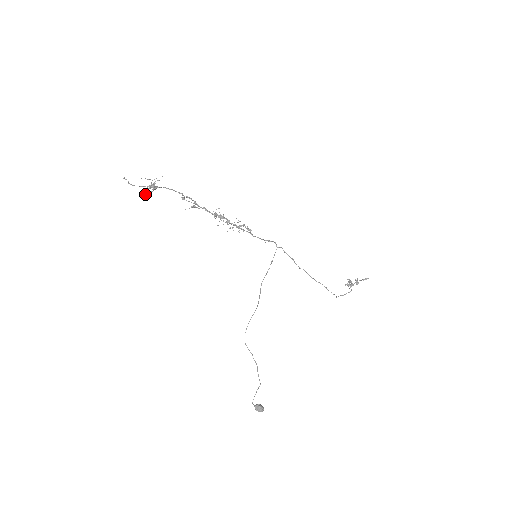
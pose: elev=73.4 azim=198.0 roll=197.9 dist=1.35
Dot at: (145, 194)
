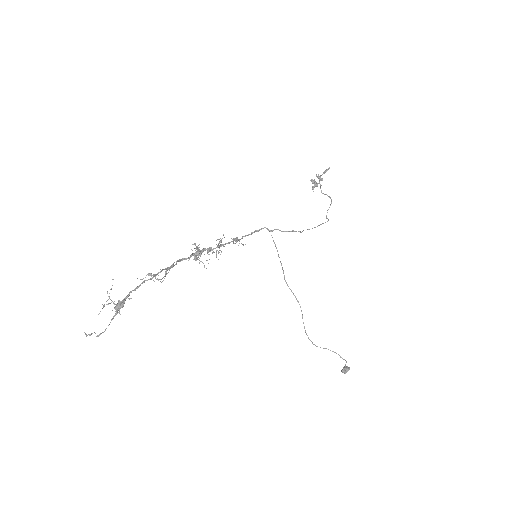
Dot at: (113, 316)
